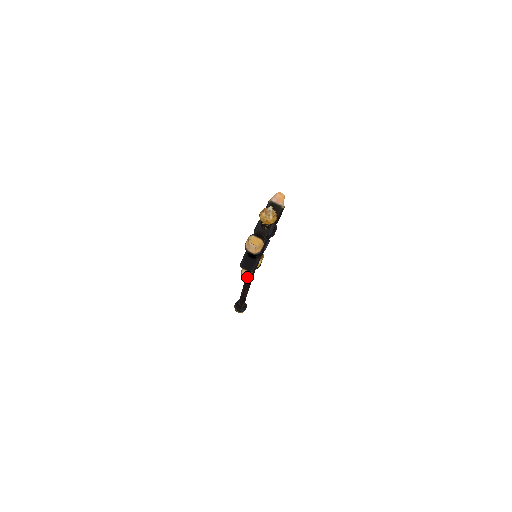
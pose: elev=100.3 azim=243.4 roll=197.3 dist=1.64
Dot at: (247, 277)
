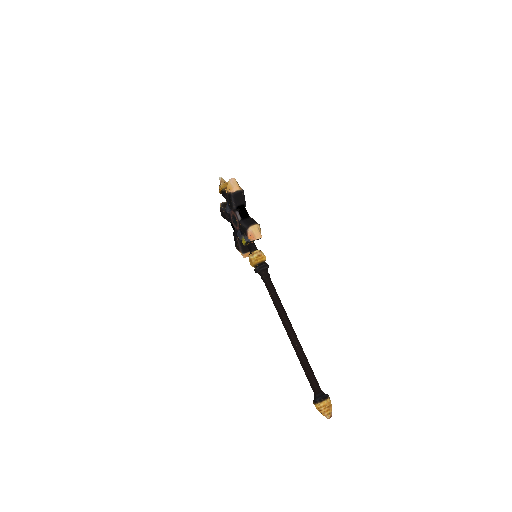
Dot at: (275, 300)
